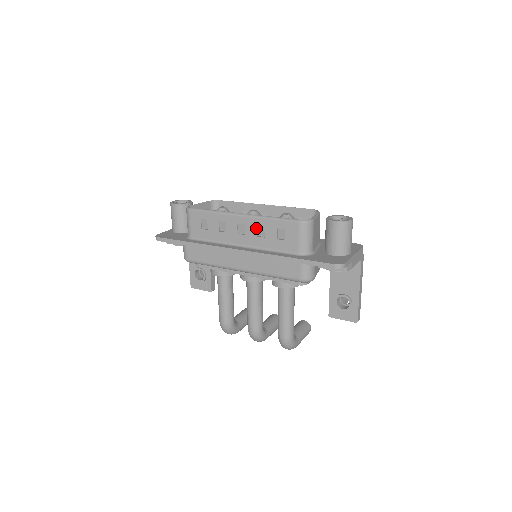
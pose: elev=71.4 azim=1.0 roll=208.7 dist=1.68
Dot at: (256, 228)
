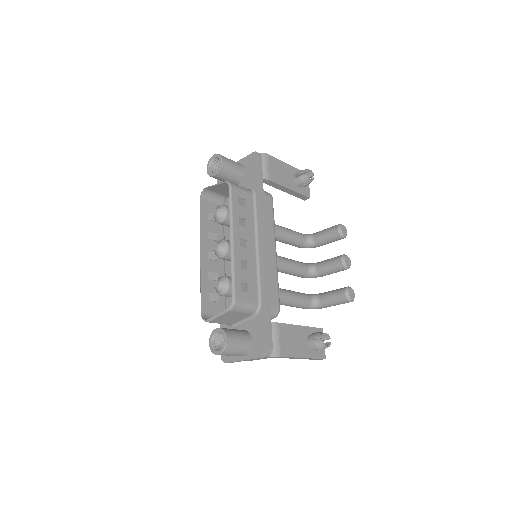
Dot at: (209, 272)
